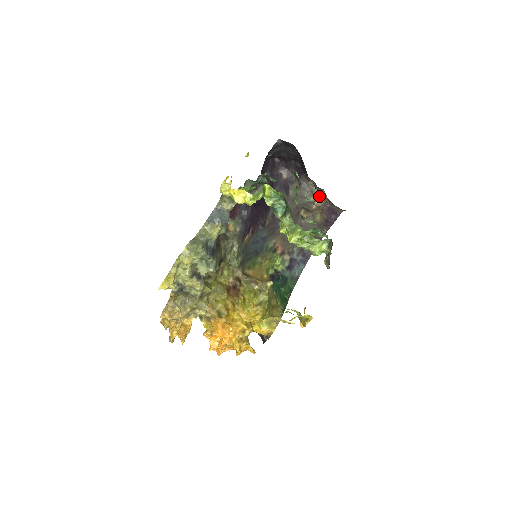
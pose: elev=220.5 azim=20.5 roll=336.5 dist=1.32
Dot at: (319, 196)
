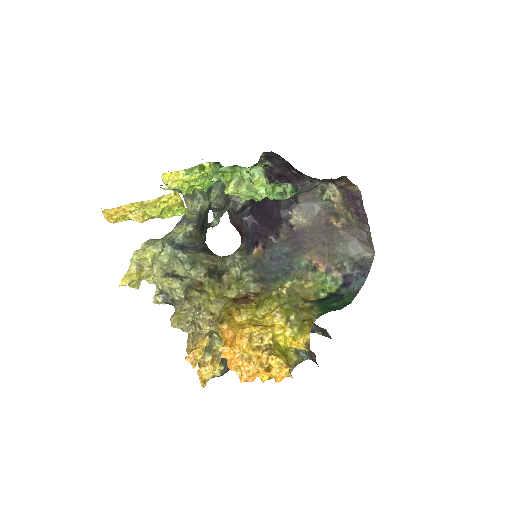
Dot at: (331, 190)
